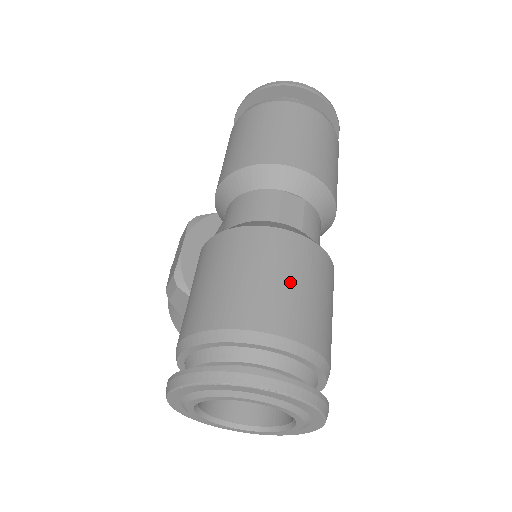
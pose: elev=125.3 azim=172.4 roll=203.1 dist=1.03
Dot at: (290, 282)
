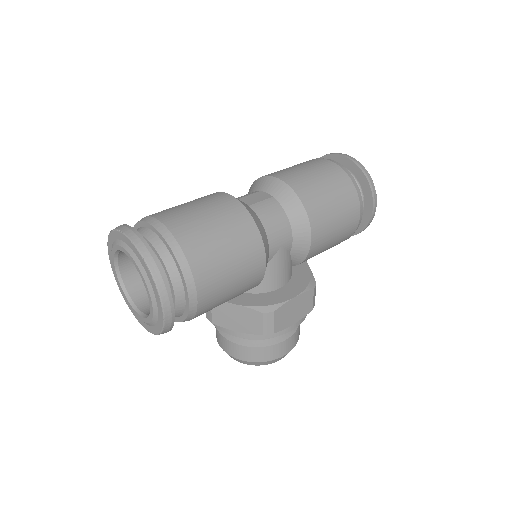
Dot at: (194, 206)
